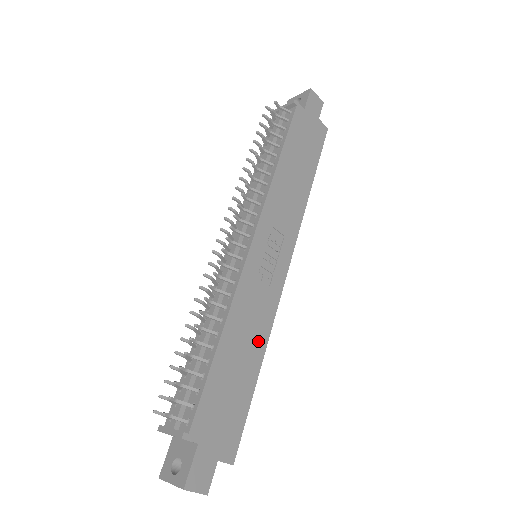
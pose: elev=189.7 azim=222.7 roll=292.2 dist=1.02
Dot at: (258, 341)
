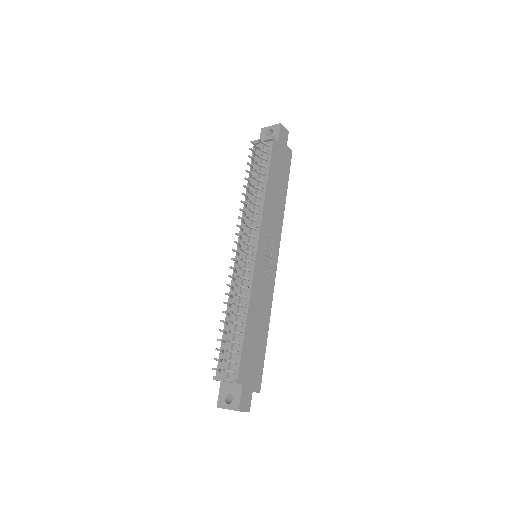
Dot at: (266, 315)
